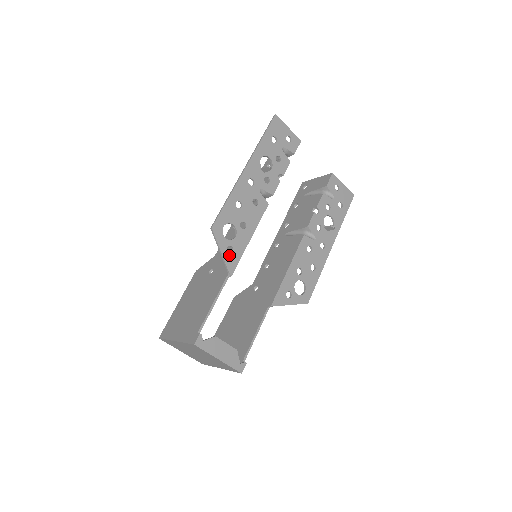
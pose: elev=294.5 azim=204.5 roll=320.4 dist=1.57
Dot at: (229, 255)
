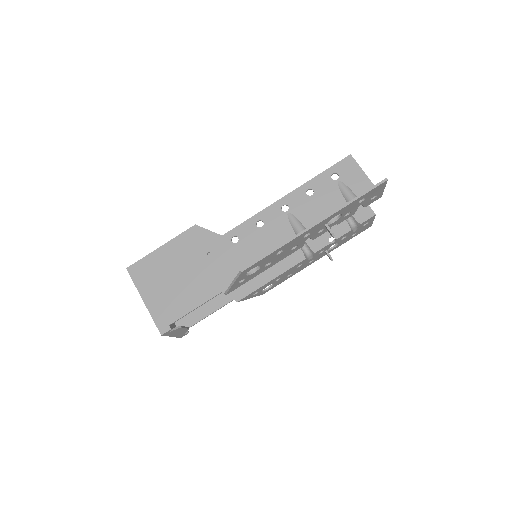
Dot at: (237, 284)
